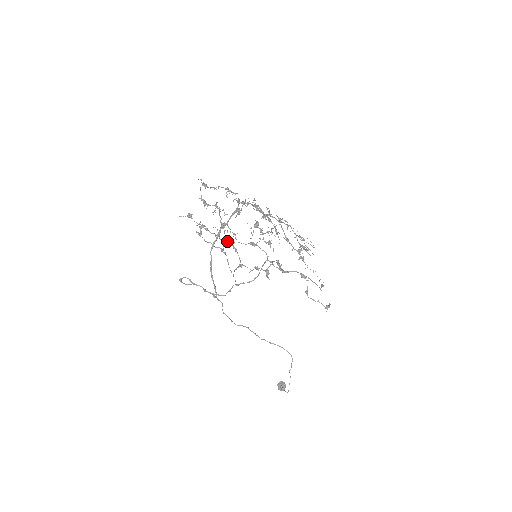
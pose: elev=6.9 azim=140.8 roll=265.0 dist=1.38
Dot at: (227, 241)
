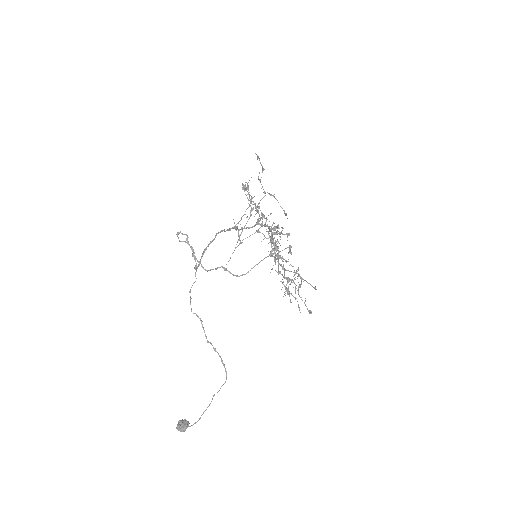
Dot at: (271, 194)
